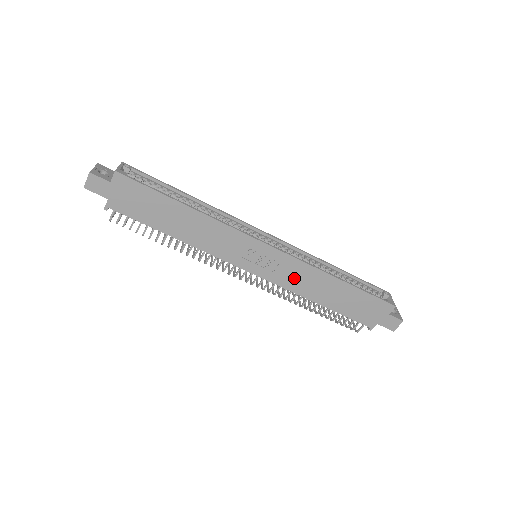
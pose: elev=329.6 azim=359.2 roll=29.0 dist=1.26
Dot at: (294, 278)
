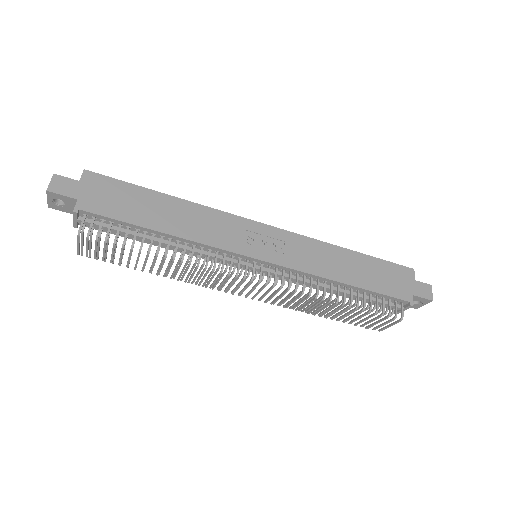
Dot at: (307, 257)
